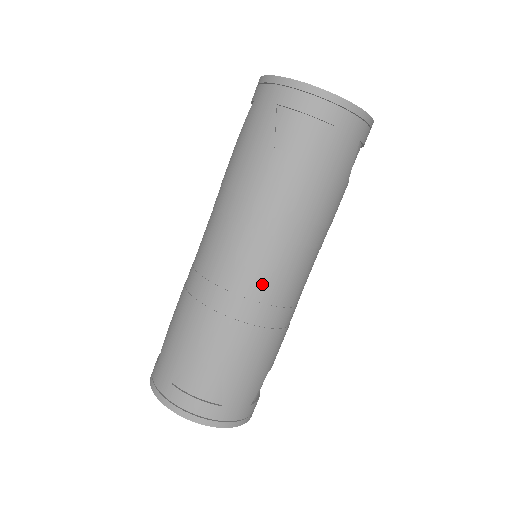
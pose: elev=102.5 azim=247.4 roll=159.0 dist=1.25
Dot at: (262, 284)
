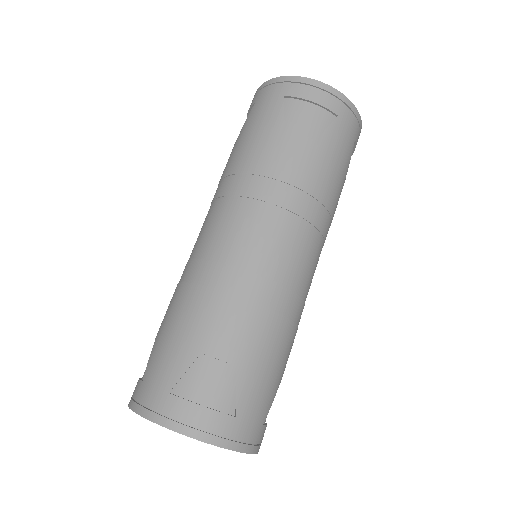
Dot at: (279, 261)
